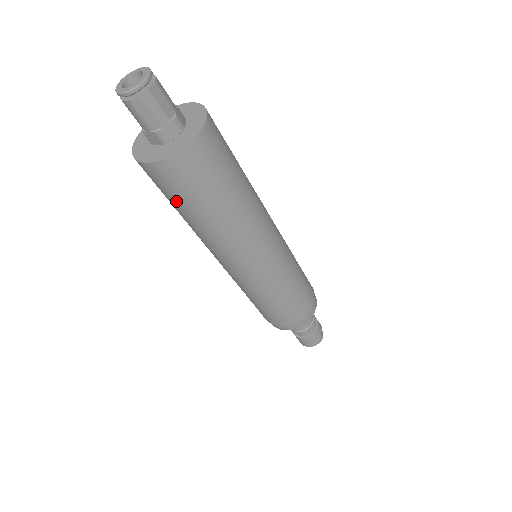
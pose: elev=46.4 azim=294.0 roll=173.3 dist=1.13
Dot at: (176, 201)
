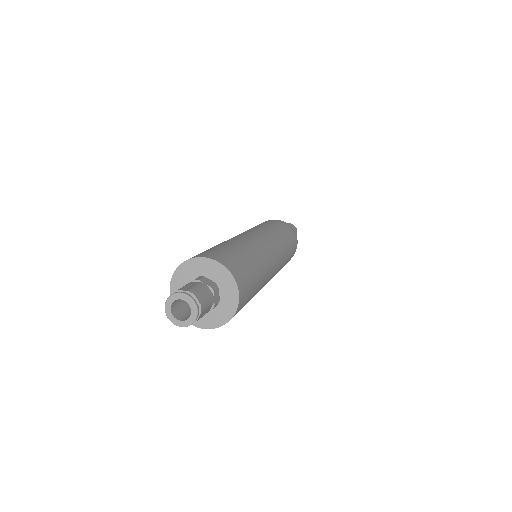
Dot at: occluded
